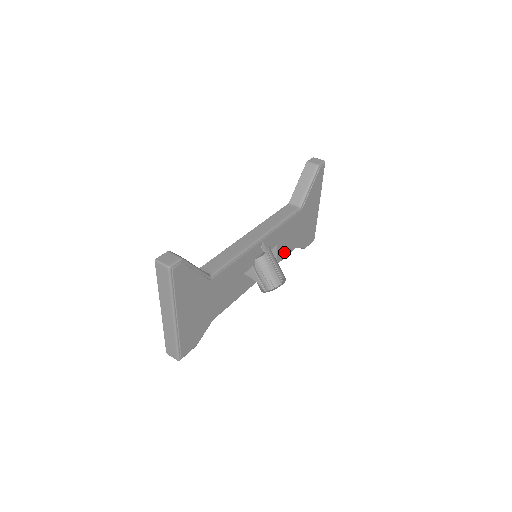
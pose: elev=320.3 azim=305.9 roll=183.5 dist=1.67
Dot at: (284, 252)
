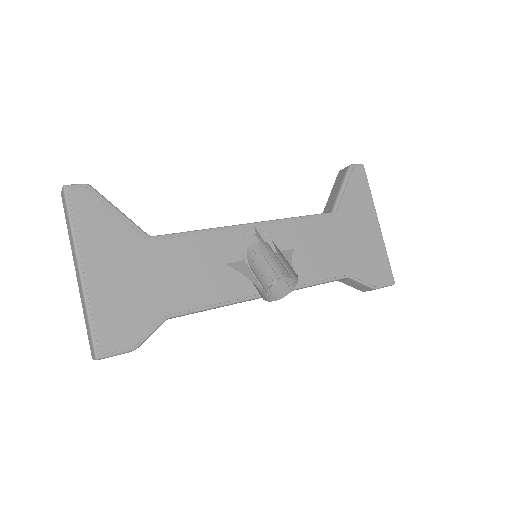
Dot at: (318, 270)
